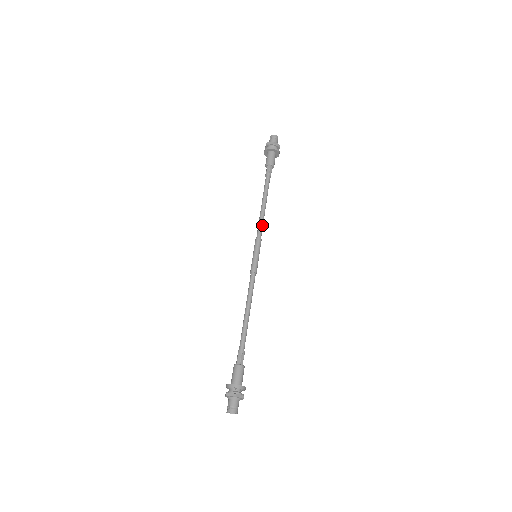
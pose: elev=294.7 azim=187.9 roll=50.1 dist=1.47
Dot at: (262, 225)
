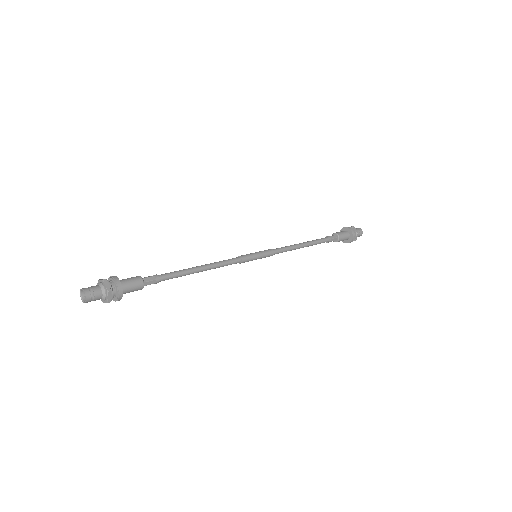
Dot at: (284, 247)
